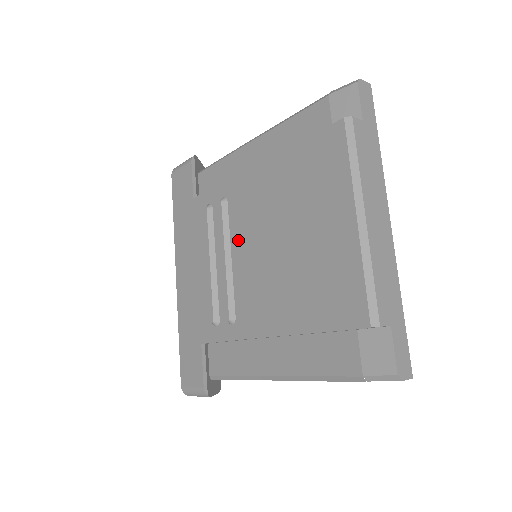
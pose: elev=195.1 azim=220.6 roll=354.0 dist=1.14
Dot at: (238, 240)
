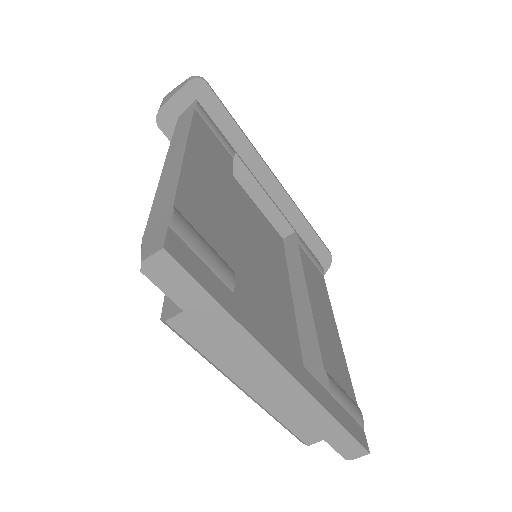
Dot at: occluded
